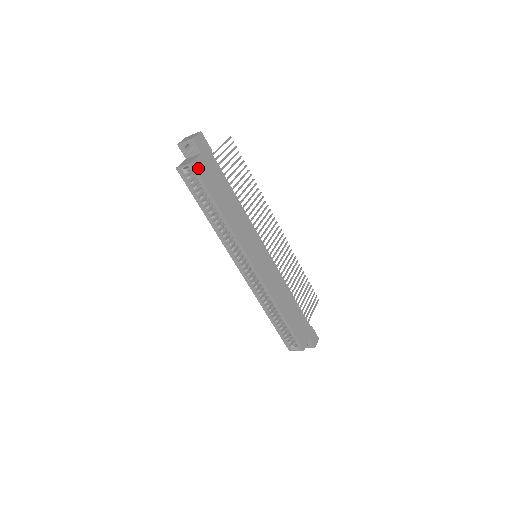
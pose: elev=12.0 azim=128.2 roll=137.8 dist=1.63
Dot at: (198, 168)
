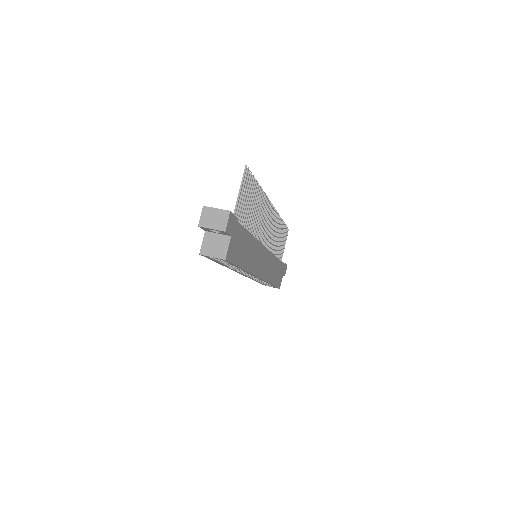
Dot at: (229, 256)
